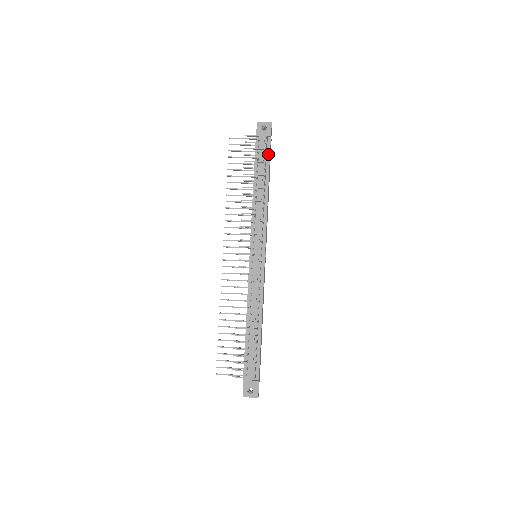
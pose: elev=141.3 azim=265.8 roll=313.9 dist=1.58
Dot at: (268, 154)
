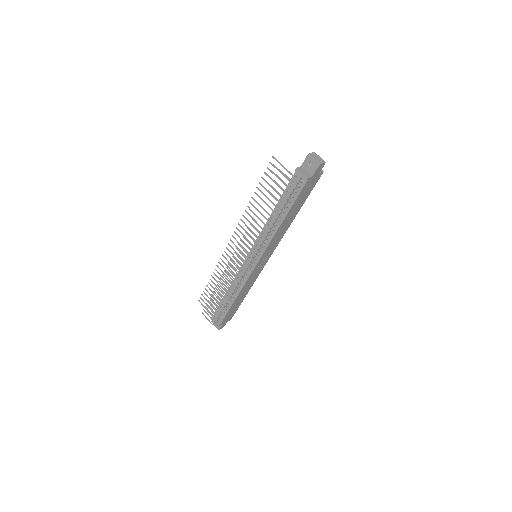
Dot at: (297, 193)
